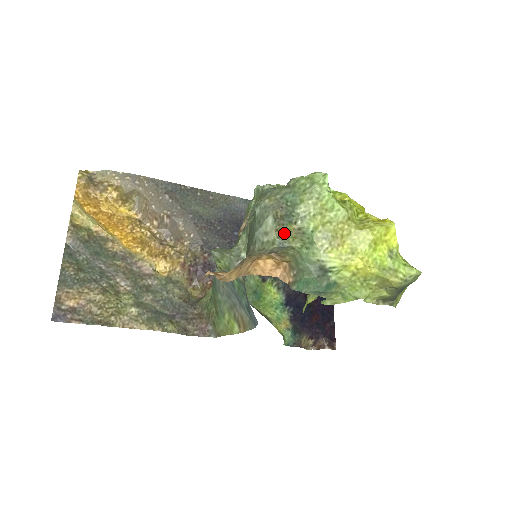
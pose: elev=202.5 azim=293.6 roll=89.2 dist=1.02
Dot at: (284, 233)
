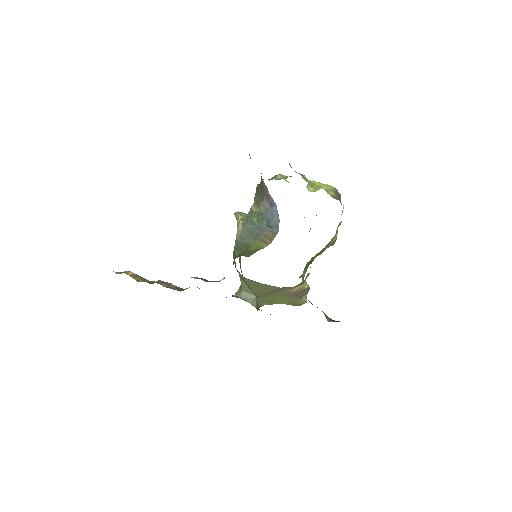
Dot at: (275, 178)
